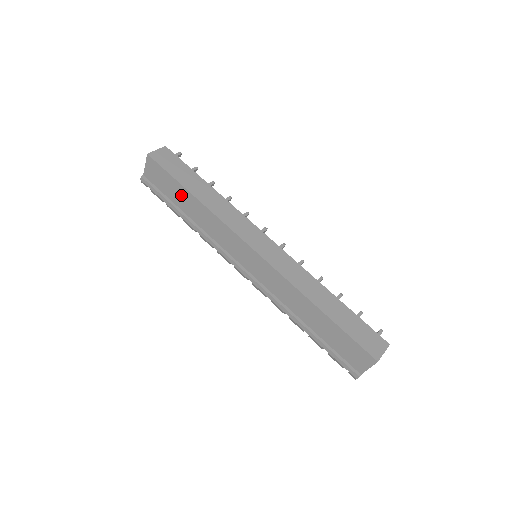
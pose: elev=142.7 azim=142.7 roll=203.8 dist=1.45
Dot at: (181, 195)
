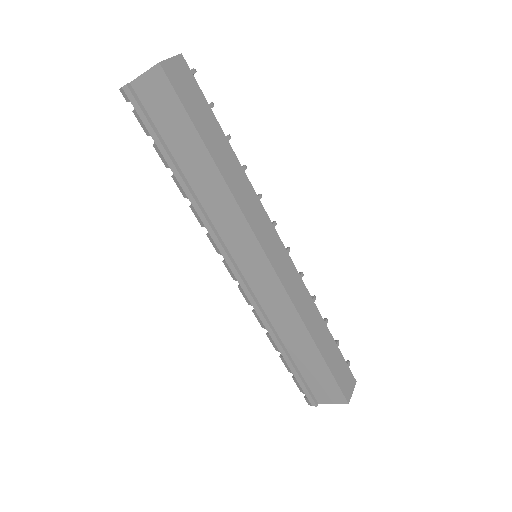
Dot at: (190, 147)
